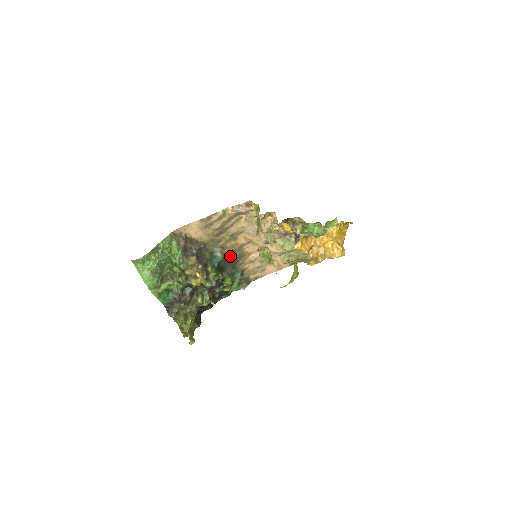
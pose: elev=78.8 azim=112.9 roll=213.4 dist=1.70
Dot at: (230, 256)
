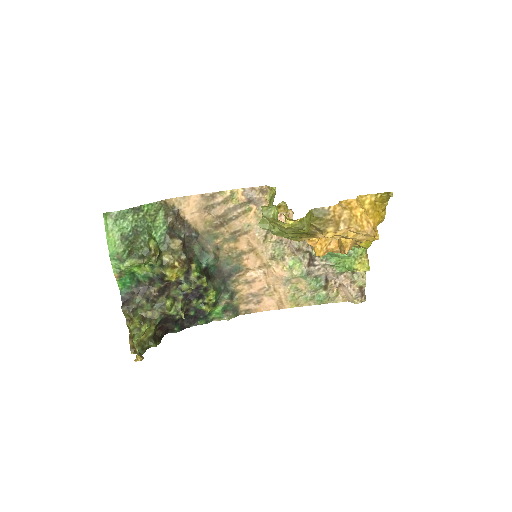
Dot at: (223, 264)
